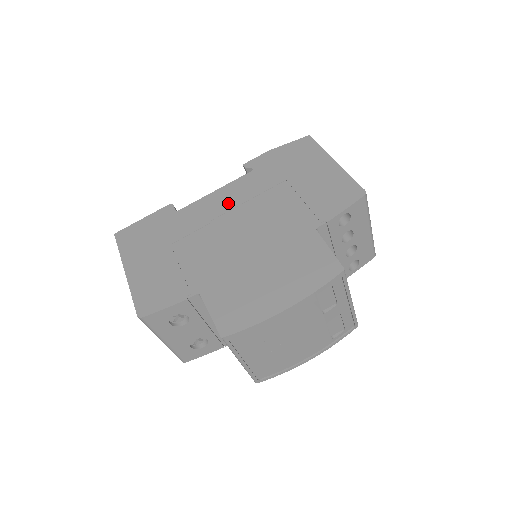
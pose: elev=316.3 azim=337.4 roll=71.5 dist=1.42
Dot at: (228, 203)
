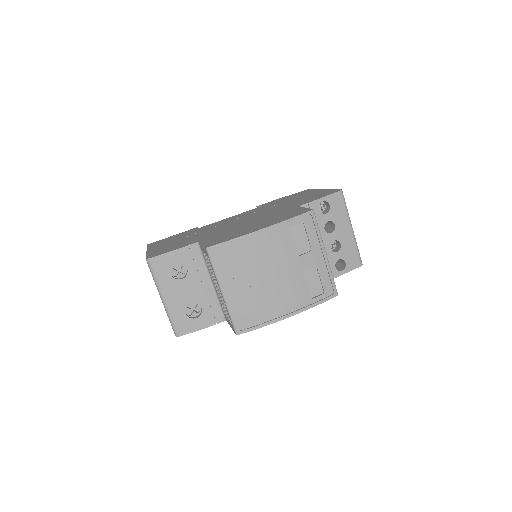
Dot at: (238, 217)
